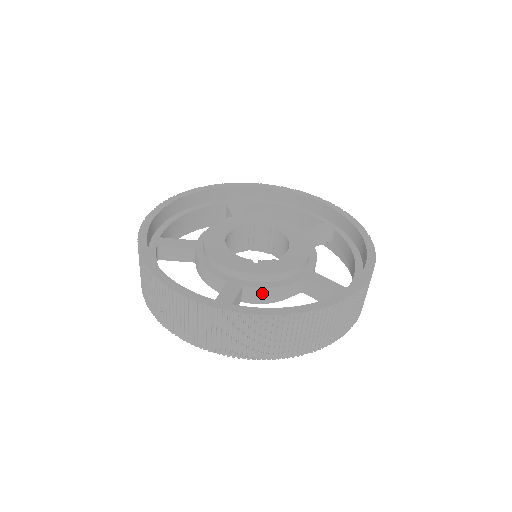
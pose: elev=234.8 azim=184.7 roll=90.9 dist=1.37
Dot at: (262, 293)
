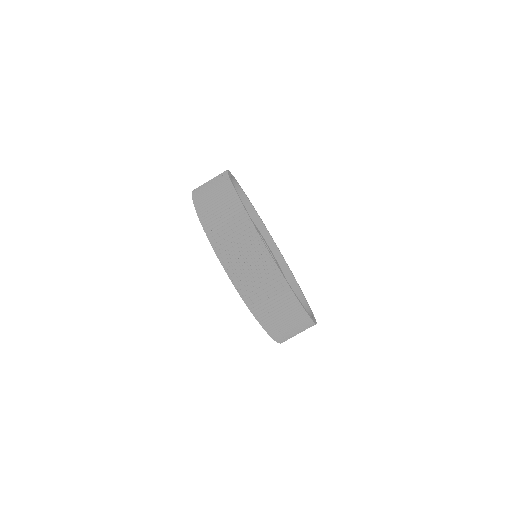
Dot at: occluded
